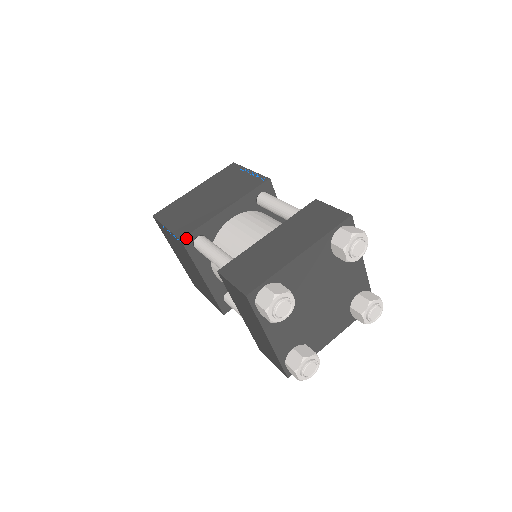
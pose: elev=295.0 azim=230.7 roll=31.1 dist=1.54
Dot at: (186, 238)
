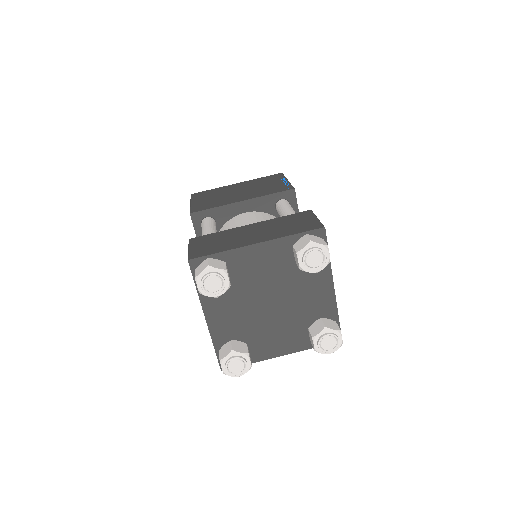
Dot at: (196, 214)
